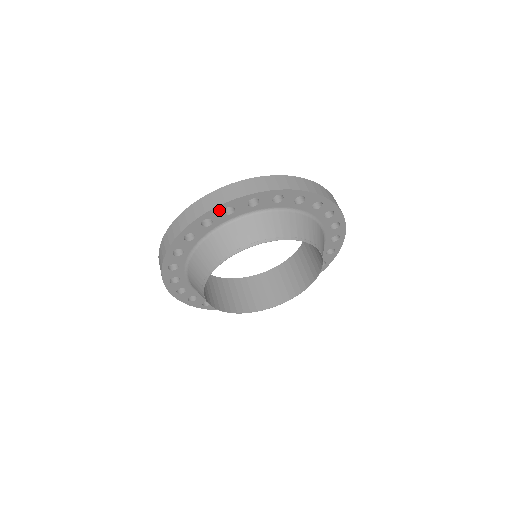
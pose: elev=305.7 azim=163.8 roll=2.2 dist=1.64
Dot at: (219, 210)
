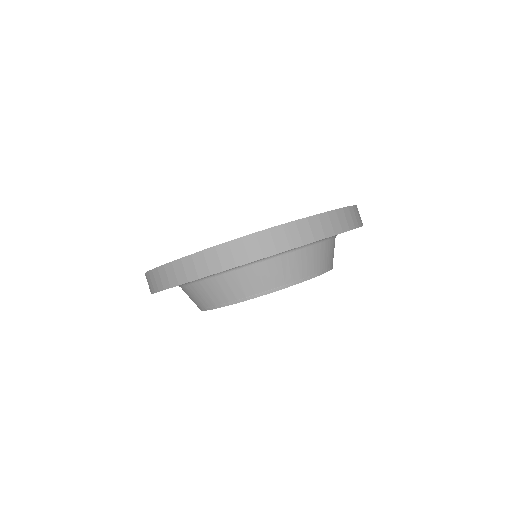
Dot at: occluded
